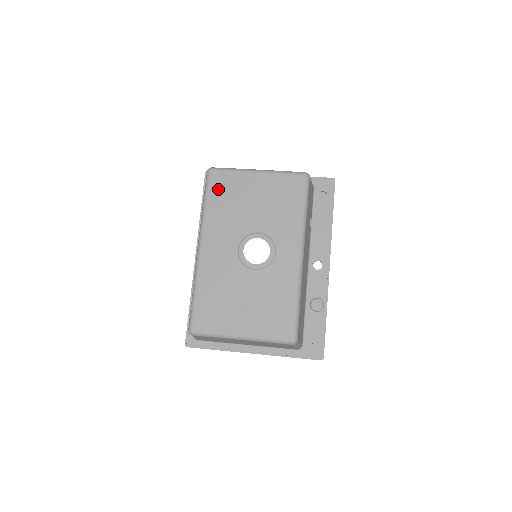
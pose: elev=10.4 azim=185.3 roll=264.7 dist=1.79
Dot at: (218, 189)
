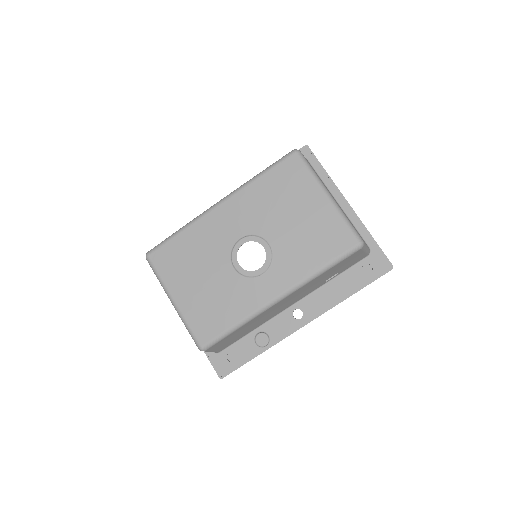
Dot at: (282, 175)
